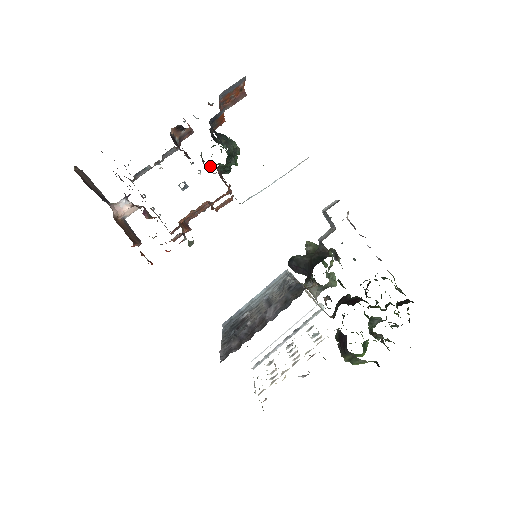
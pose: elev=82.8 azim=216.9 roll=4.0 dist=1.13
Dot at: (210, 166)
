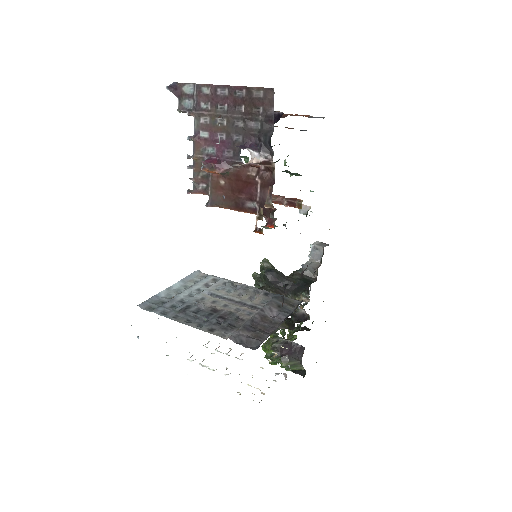
Dot at: occluded
